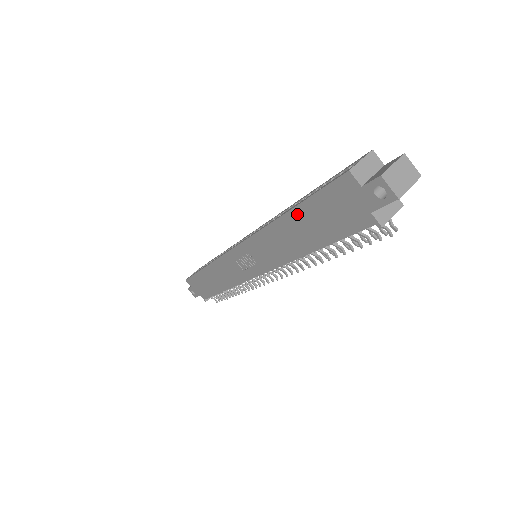
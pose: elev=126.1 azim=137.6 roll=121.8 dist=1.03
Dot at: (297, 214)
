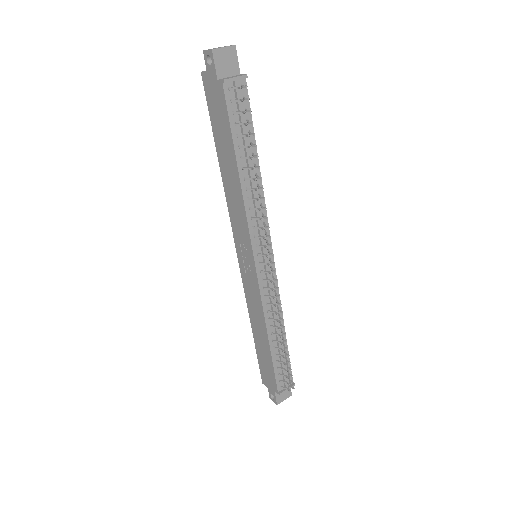
Dot at: (218, 148)
